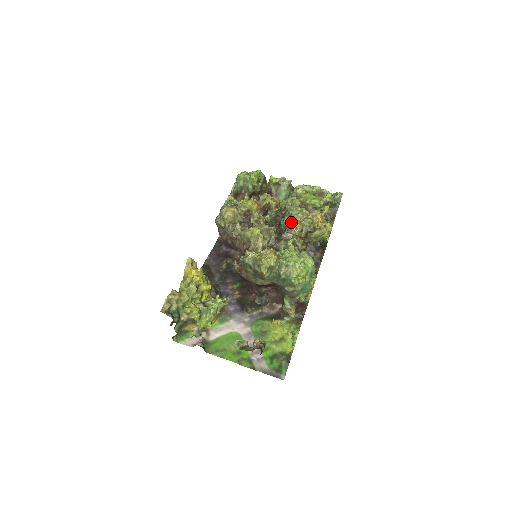
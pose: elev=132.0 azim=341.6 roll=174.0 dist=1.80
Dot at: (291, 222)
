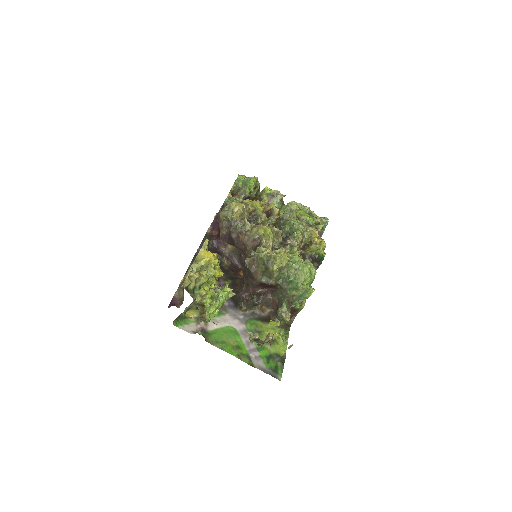
Dot at: (294, 231)
